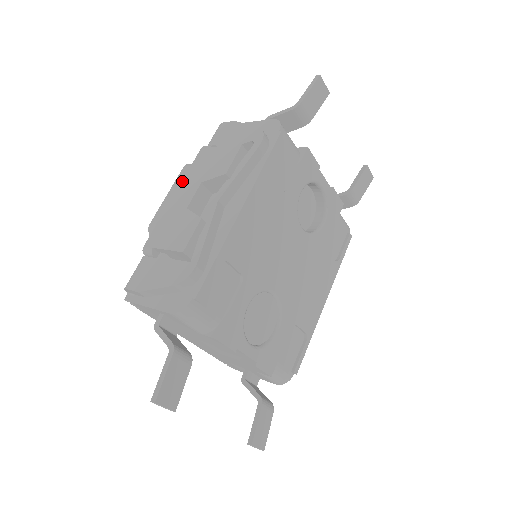
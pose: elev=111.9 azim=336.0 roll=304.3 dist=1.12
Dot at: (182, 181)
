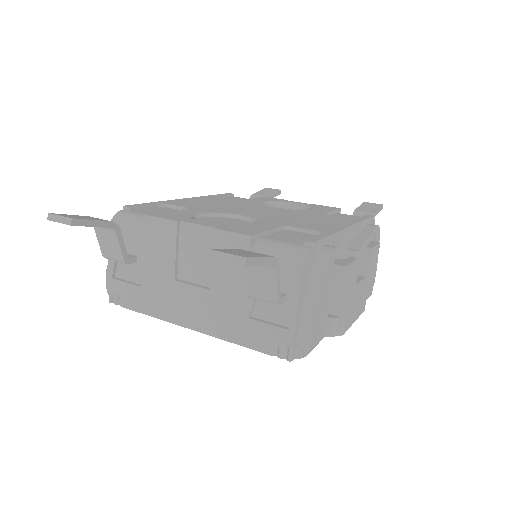
Dot at: occluded
